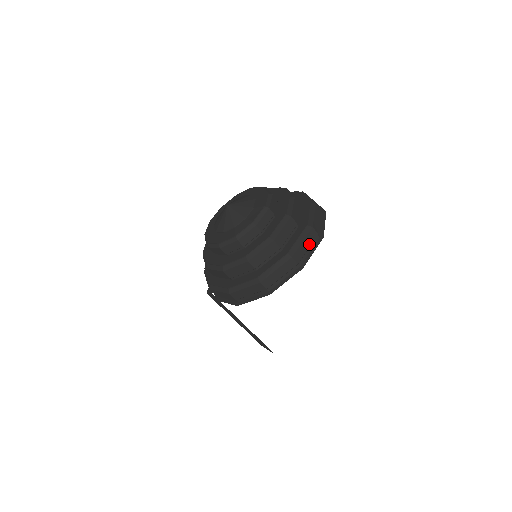
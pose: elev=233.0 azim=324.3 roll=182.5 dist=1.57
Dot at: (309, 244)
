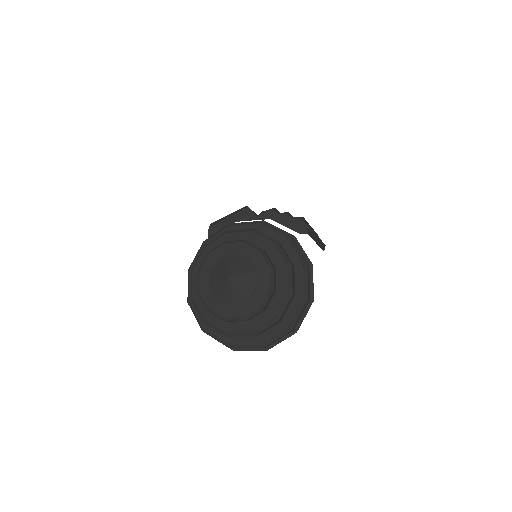
Dot at: occluded
